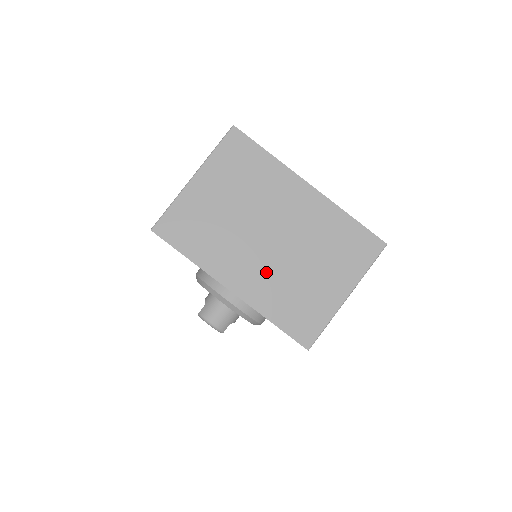
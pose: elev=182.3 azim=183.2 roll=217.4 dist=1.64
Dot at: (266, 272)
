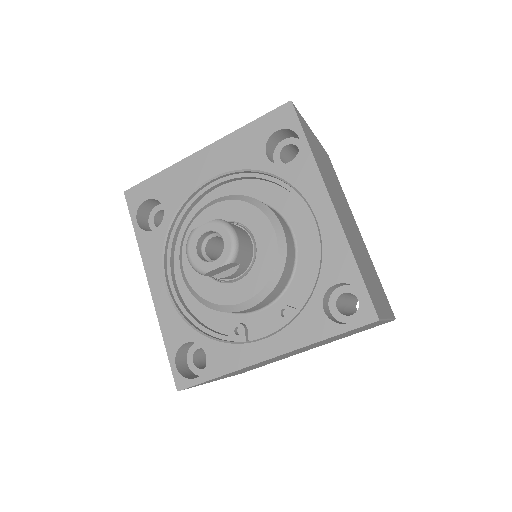
Dot at: (349, 230)
